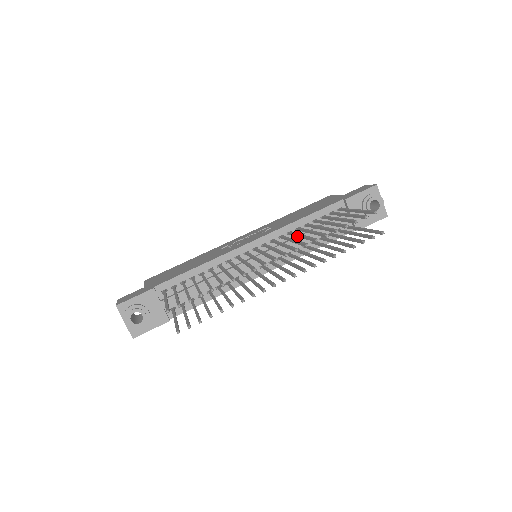
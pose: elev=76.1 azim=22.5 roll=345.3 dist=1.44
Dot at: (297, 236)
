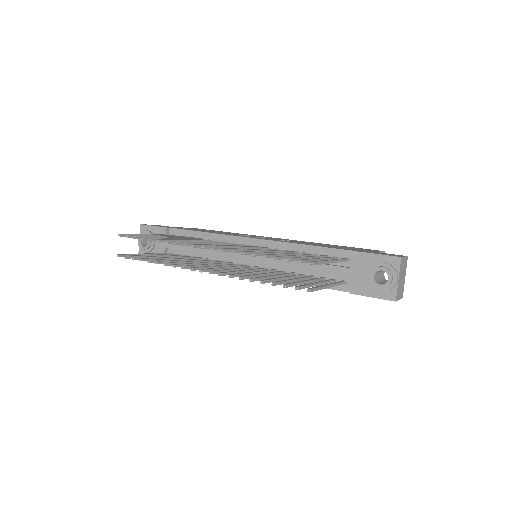
Dot at: occluded
